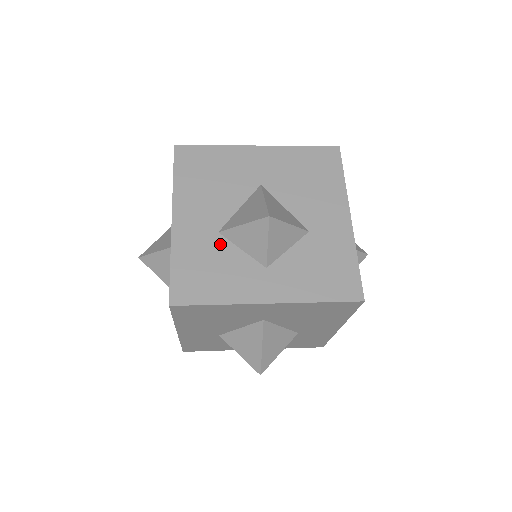
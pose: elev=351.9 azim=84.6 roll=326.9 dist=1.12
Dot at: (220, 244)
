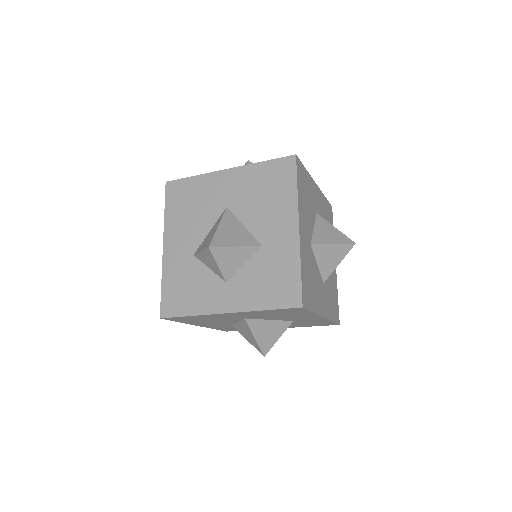
Dot at: occluded
